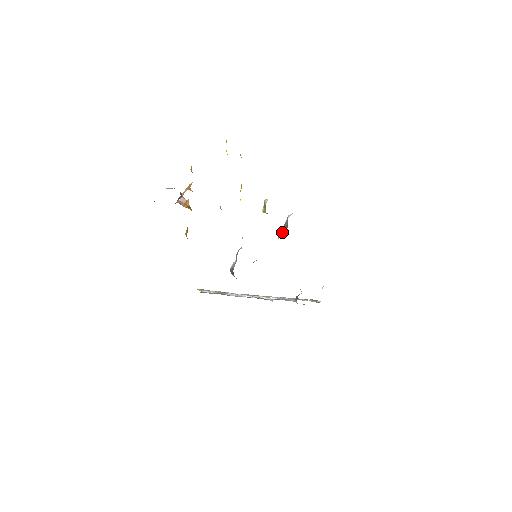
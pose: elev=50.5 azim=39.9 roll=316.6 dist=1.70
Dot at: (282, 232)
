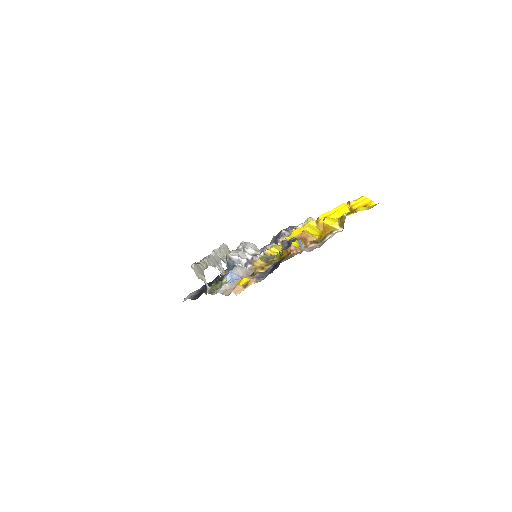
Dot at: (284, 235)
